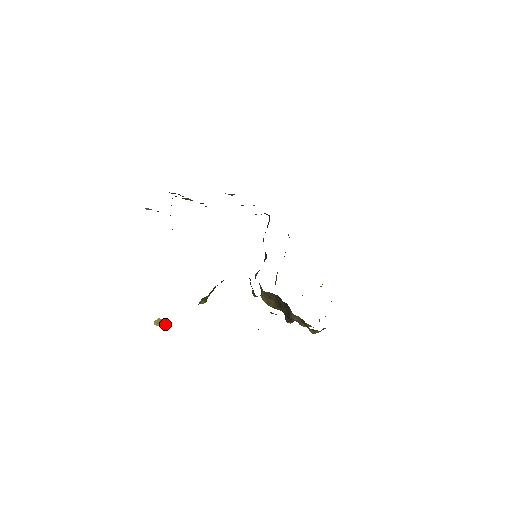
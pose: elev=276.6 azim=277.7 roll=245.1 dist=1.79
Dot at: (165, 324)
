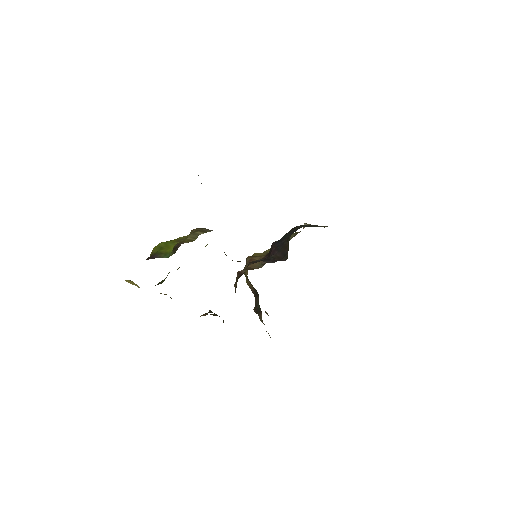
Dot at: (136, 285)
